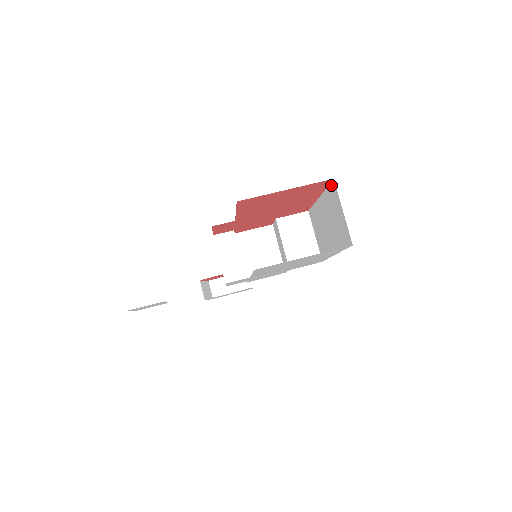
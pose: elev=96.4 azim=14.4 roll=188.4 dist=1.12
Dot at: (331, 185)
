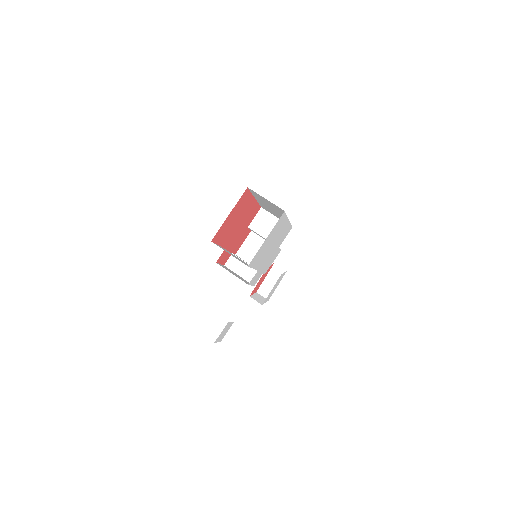
Dot at: occluded
